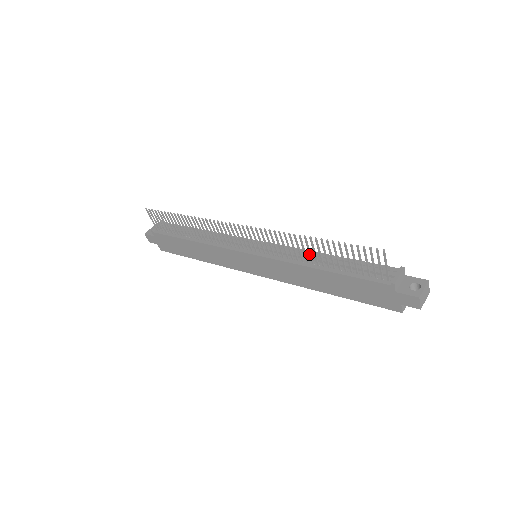
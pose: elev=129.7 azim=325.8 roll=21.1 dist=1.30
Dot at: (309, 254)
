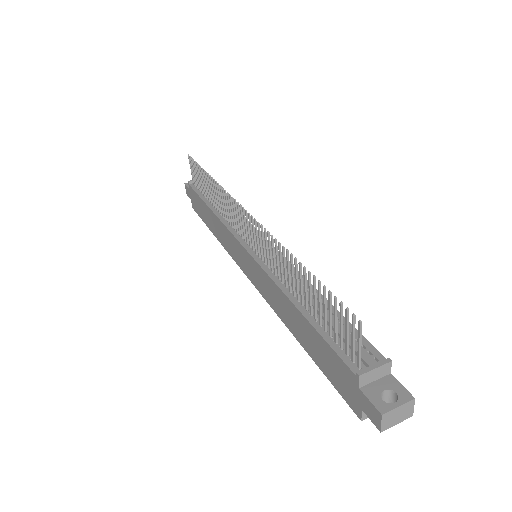
Dot at: (292, 280)
